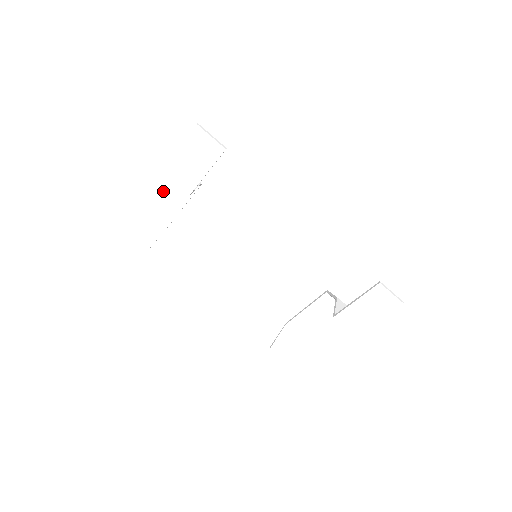
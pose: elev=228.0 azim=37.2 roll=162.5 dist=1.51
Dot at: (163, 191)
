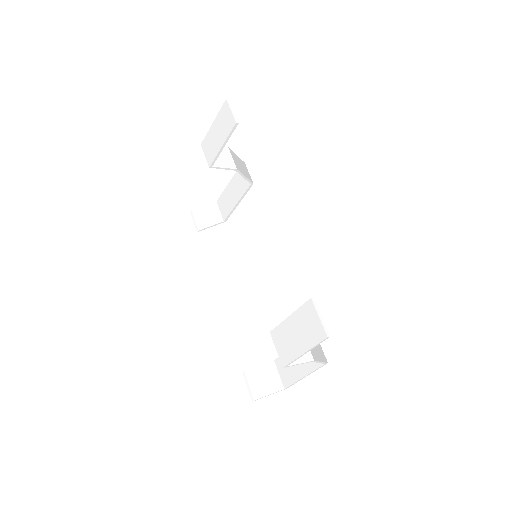
Dot at: (230, 185)
